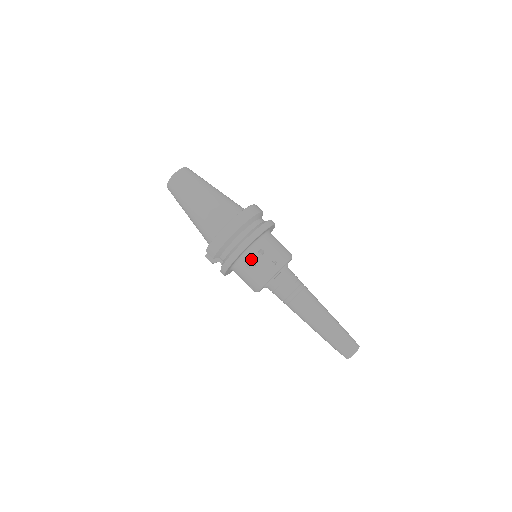
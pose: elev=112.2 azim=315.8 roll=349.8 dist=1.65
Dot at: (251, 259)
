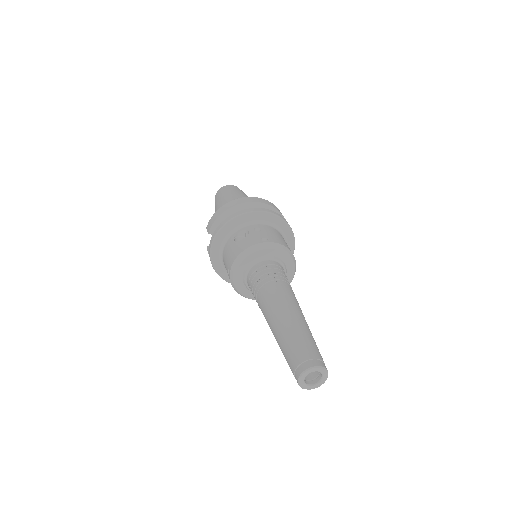
Dot at: occluded
